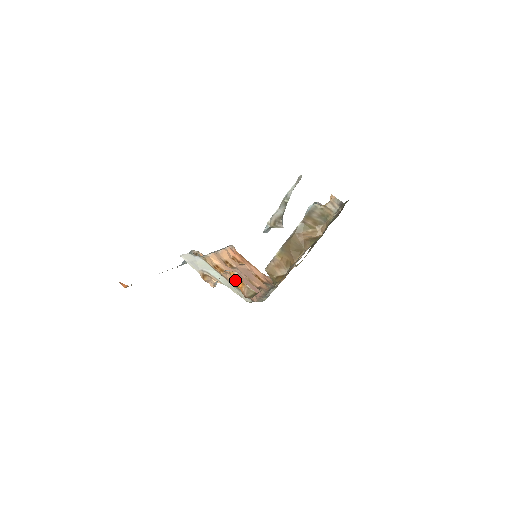
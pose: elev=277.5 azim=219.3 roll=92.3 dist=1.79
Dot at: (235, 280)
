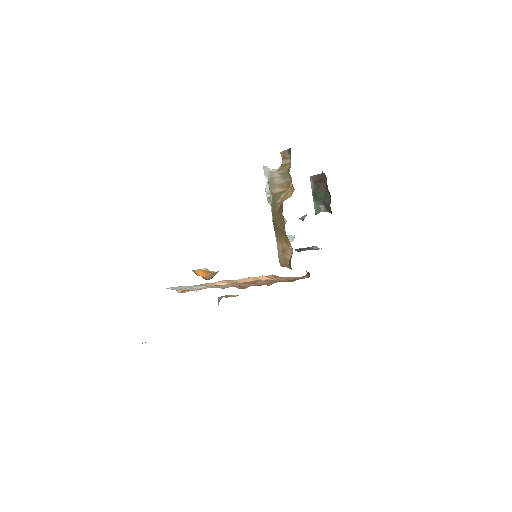
Dot at: (200, 274)
